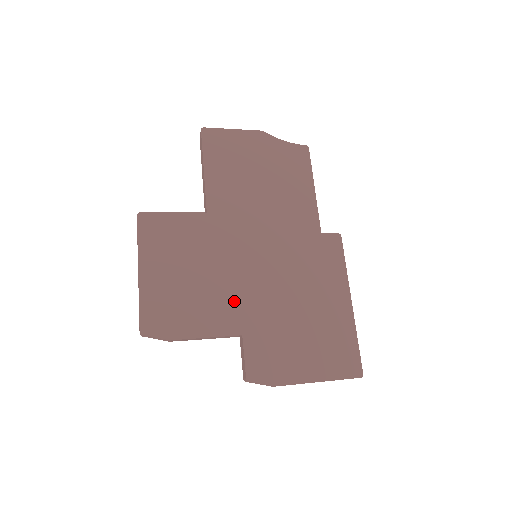
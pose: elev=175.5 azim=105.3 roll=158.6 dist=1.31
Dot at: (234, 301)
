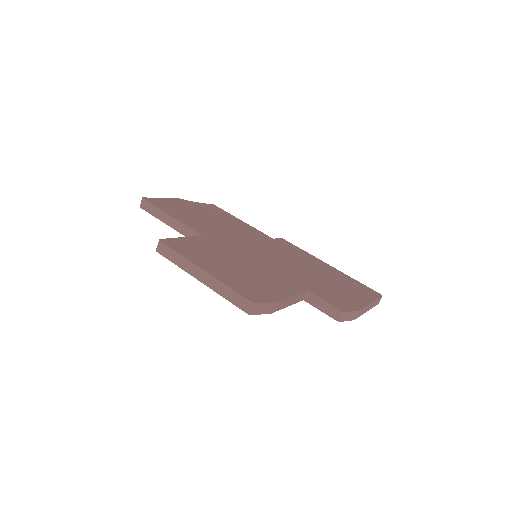
Dot at: (279, 275)
